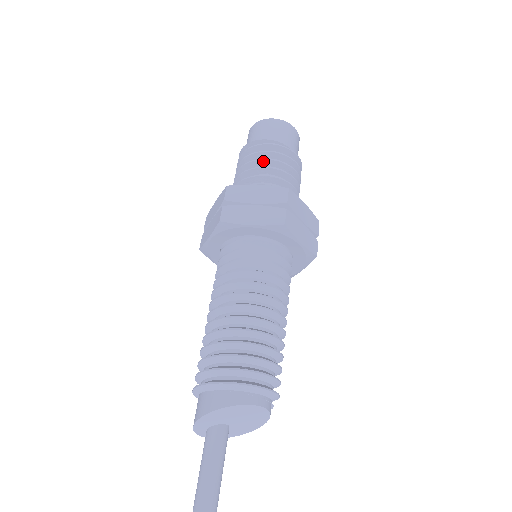
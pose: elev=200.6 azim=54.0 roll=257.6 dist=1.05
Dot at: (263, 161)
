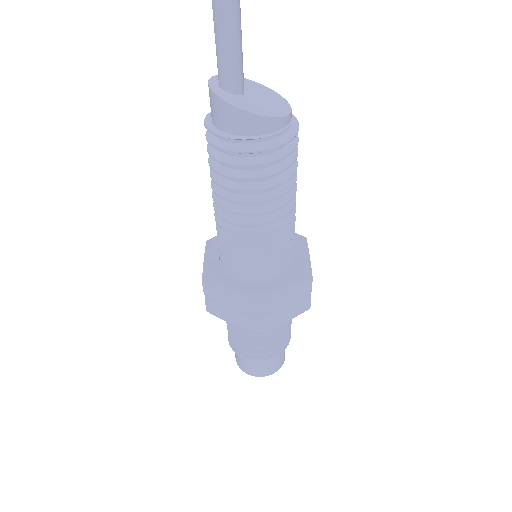
Dot at: occluded
